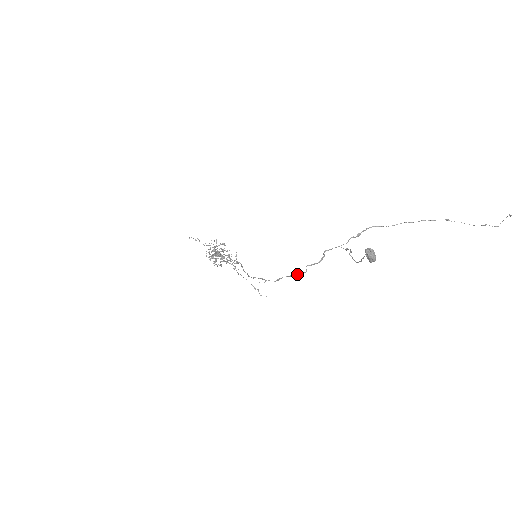
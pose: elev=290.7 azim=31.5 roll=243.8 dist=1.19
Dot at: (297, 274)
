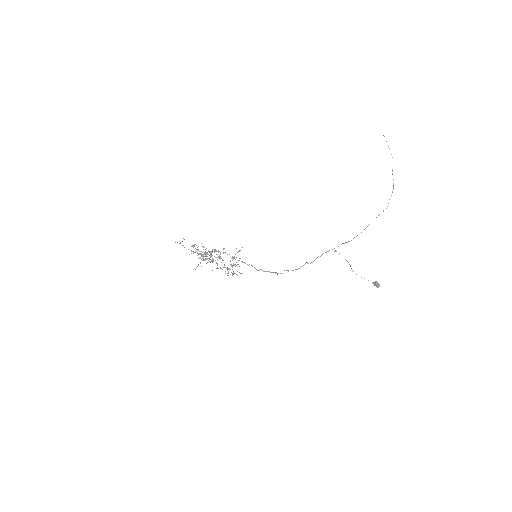
Dot at: occluded
